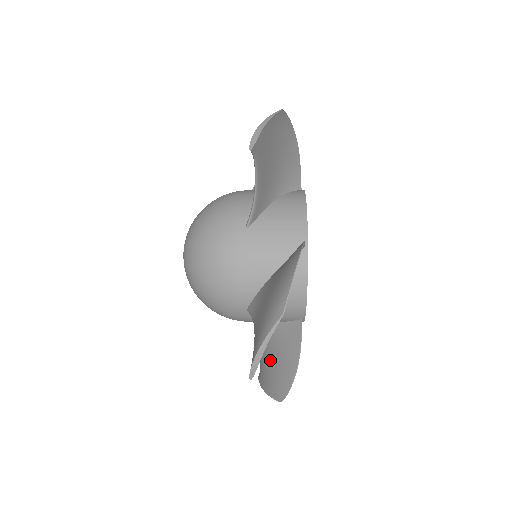
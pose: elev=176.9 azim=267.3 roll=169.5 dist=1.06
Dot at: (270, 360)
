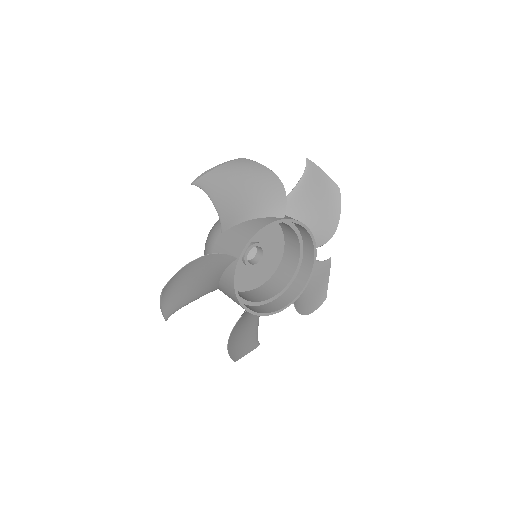
Dot at: occluded
